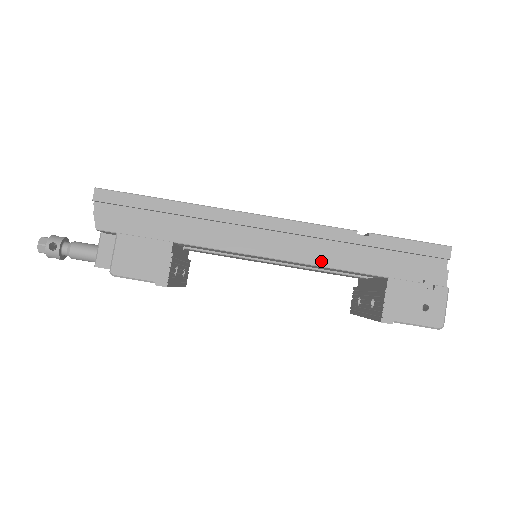
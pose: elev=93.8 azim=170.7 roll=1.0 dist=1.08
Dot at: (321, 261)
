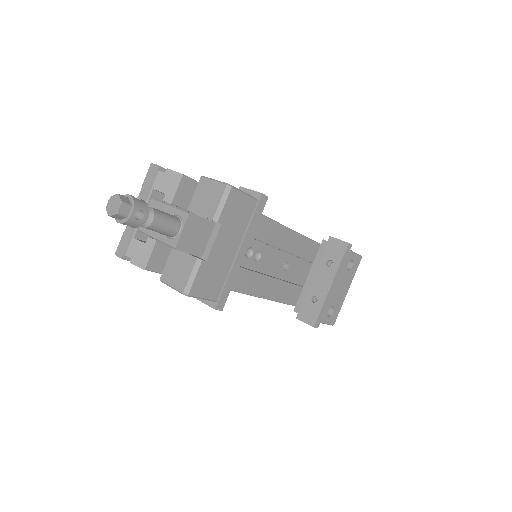
Dot at: occluded
